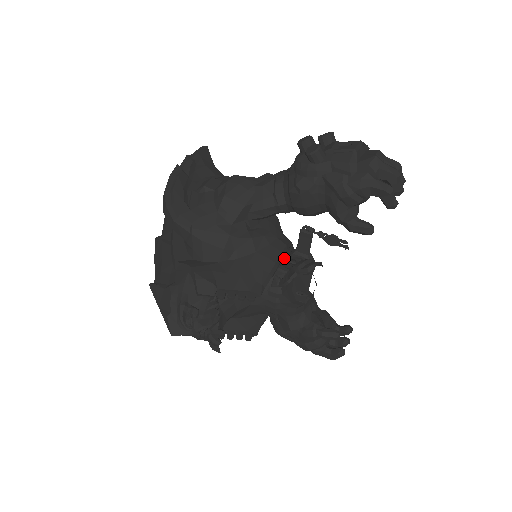
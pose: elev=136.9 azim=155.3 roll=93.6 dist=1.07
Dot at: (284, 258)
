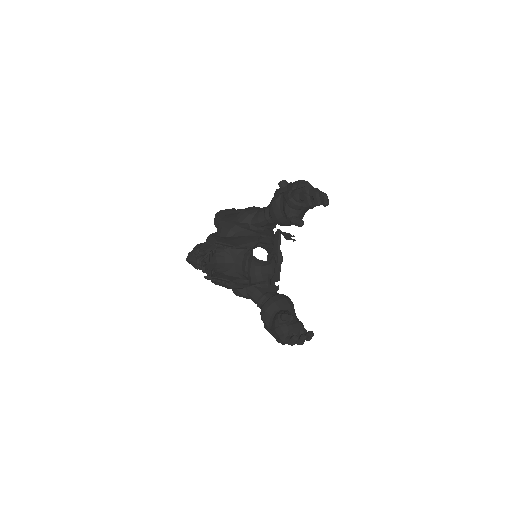
Dot at: occluded
